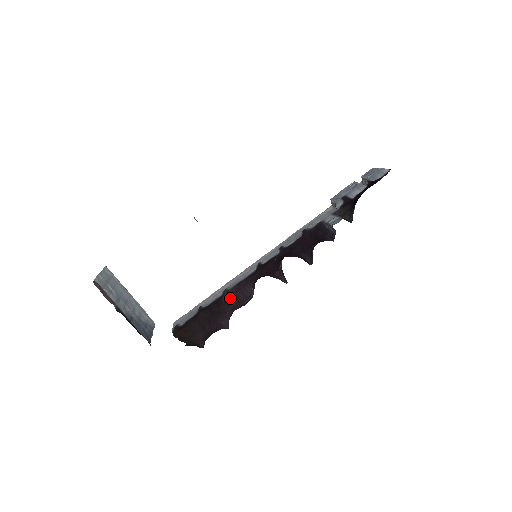
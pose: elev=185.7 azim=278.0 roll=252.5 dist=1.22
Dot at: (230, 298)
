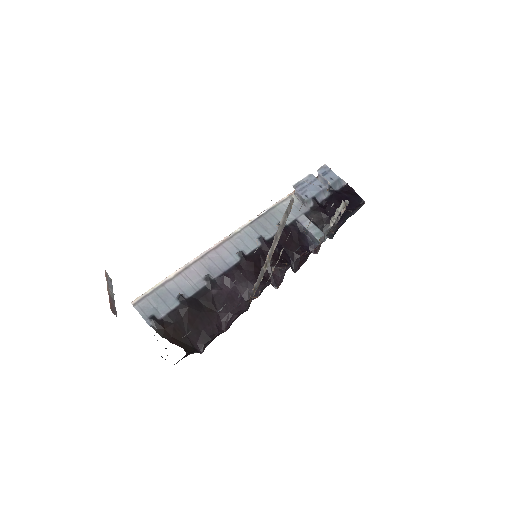
Dot at: (221, 294)
